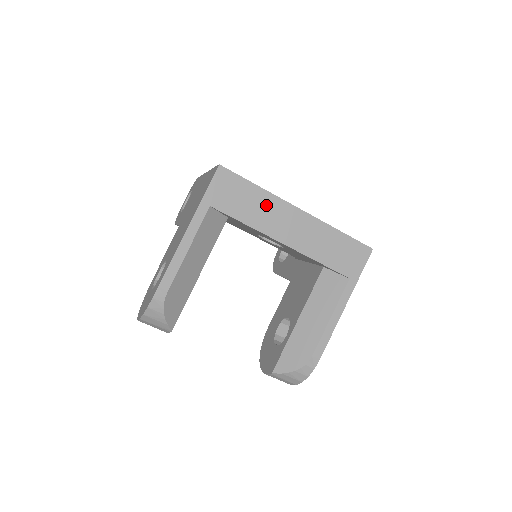
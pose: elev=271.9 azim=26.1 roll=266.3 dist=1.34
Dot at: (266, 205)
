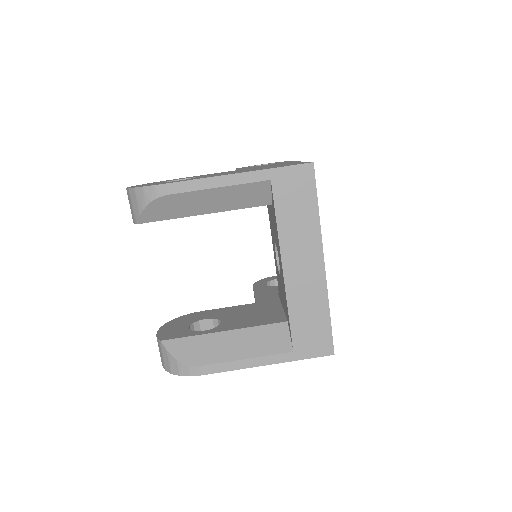
Dot at: (307, 230)
